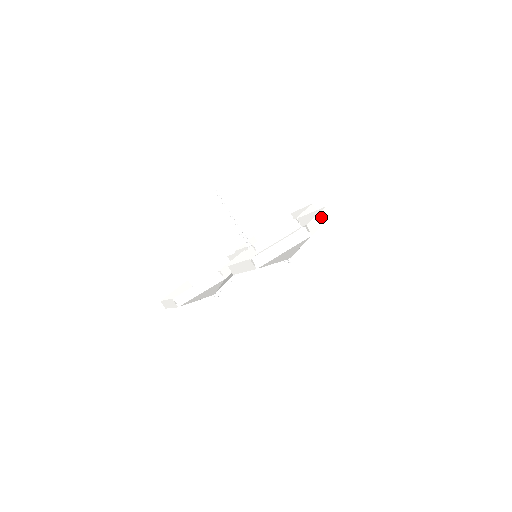
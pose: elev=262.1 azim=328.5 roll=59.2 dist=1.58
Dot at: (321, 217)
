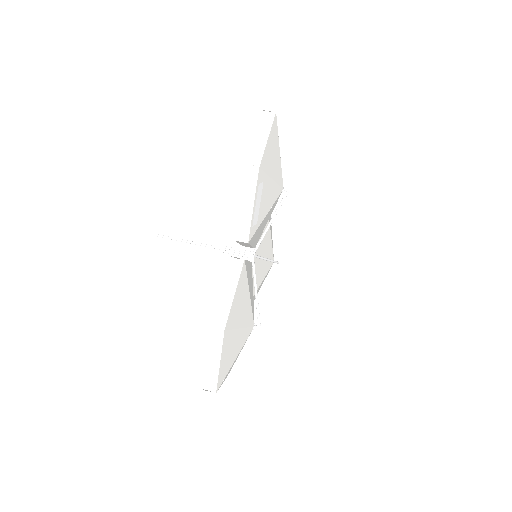
Dot at: occluded
